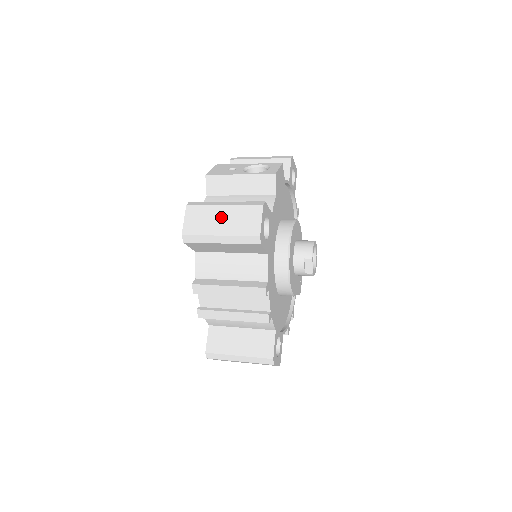
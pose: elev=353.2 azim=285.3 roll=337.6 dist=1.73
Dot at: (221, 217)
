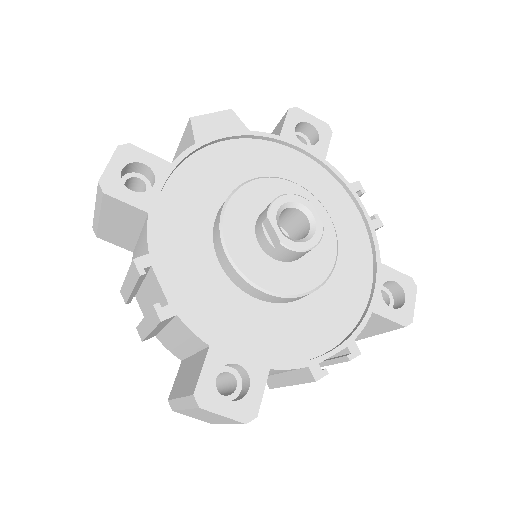
Dot at: occluded
